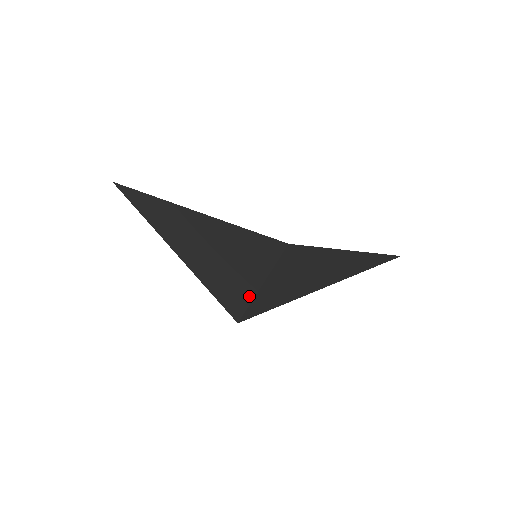
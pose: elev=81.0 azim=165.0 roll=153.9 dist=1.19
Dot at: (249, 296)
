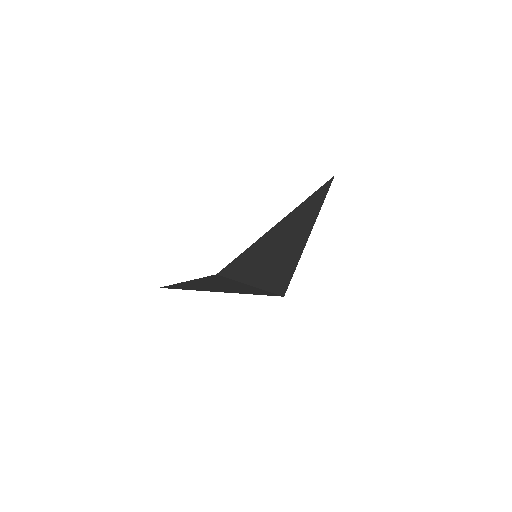
Dot at: (258, 289)
